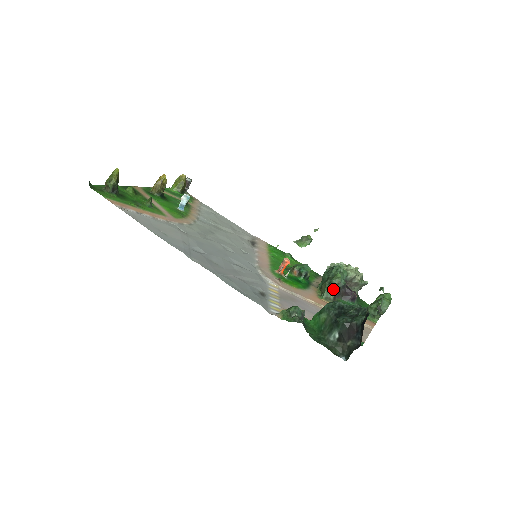
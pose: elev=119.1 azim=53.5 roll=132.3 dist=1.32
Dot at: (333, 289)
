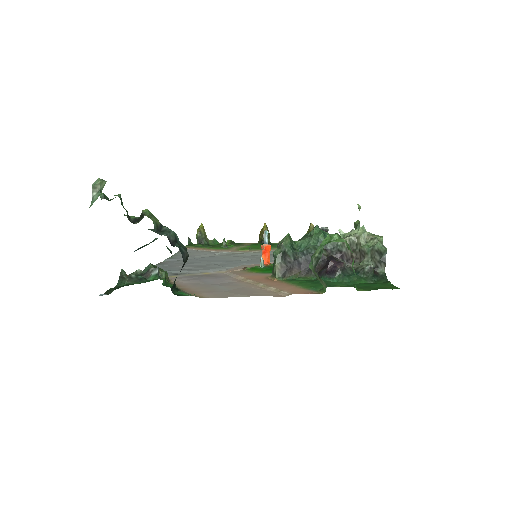
Dot at: (273, 256)
